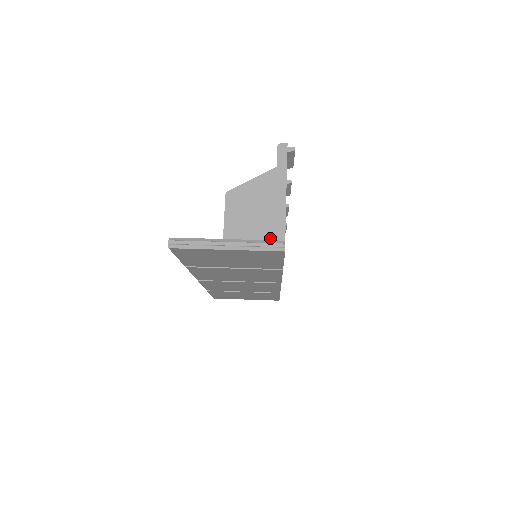
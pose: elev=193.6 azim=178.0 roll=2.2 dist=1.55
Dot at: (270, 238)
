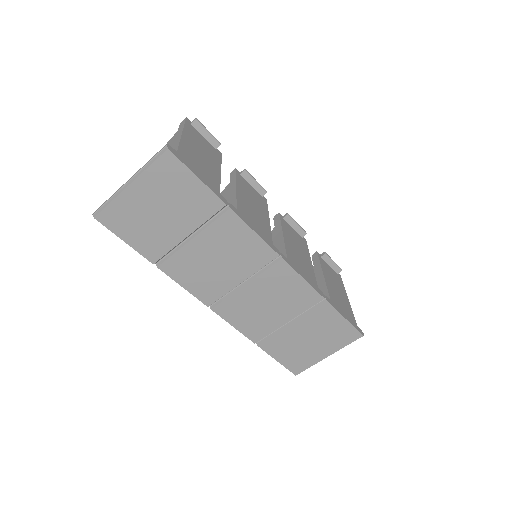
Dot at: occluded
